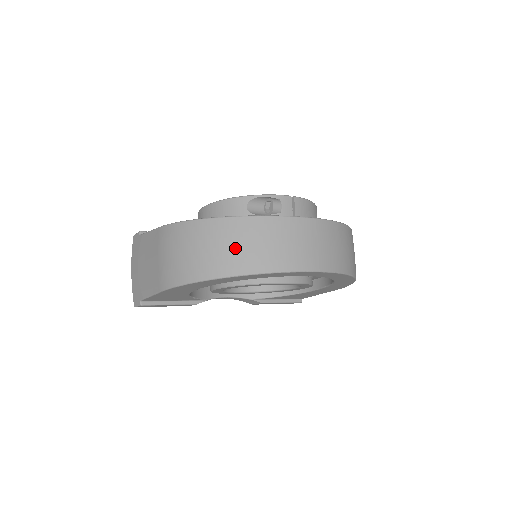
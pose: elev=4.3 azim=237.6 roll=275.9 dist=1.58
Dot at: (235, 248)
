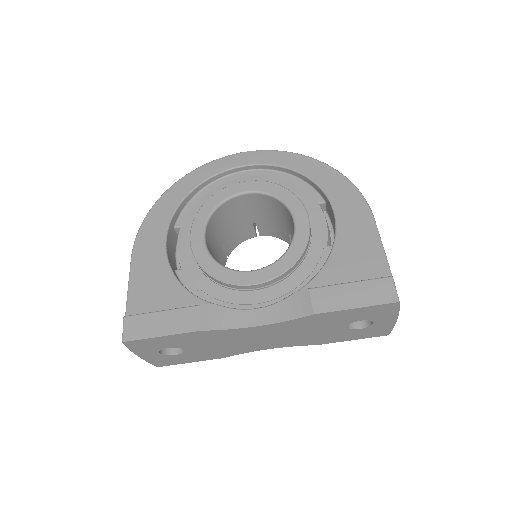
Dot at: occluded
